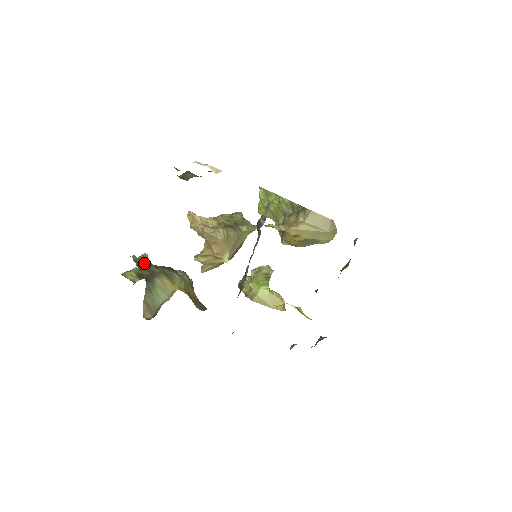
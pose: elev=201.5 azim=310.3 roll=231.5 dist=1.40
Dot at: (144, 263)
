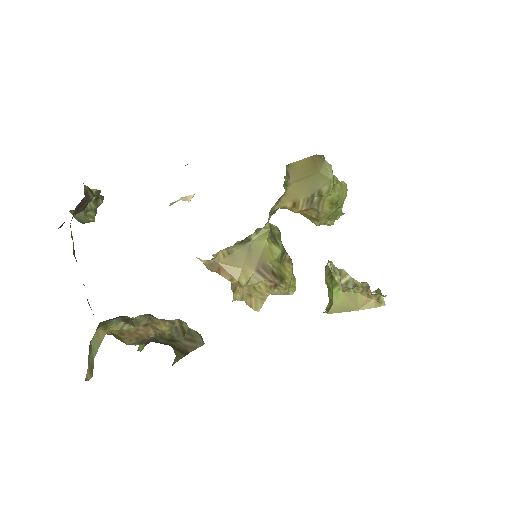
Dot at: occluded
